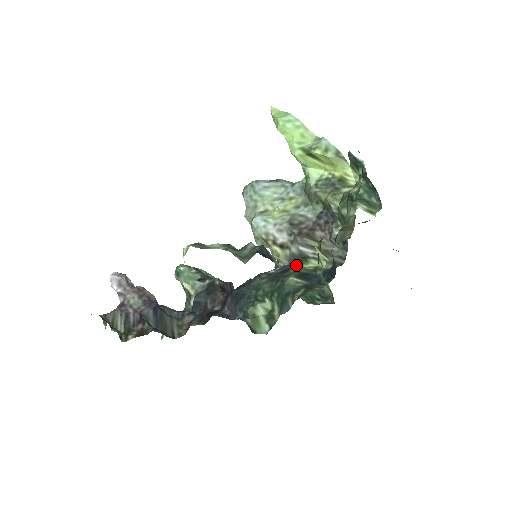
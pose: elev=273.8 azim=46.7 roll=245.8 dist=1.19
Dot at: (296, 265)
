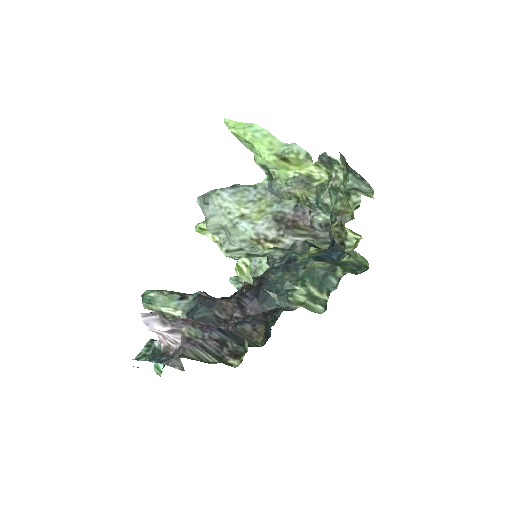
Dot at: occluded
